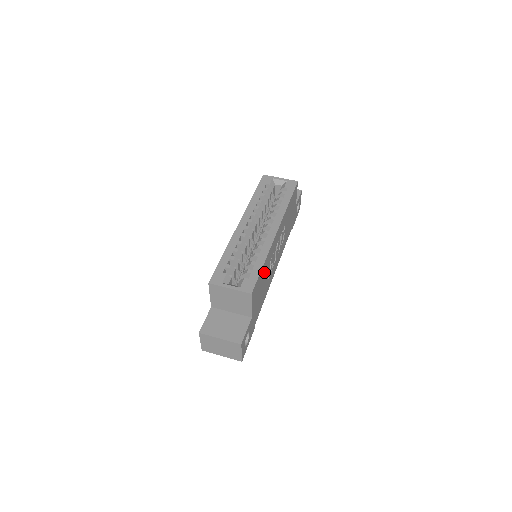
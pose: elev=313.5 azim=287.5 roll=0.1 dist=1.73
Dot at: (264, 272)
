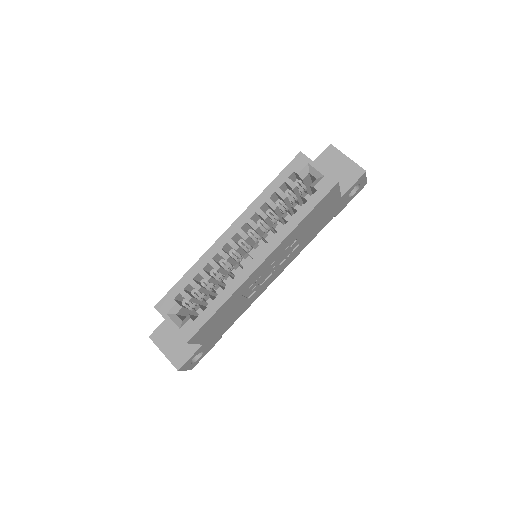
Dot at: (227, 307)
